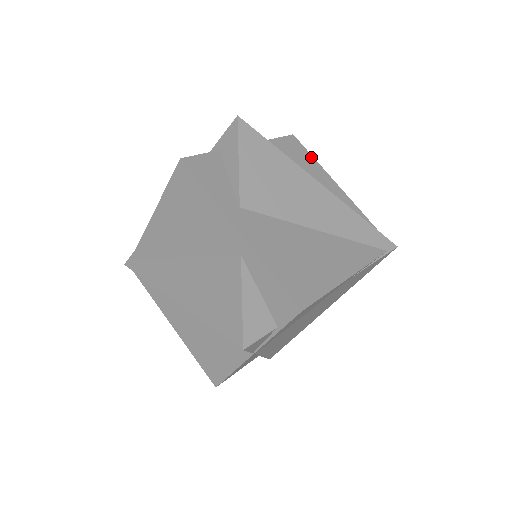
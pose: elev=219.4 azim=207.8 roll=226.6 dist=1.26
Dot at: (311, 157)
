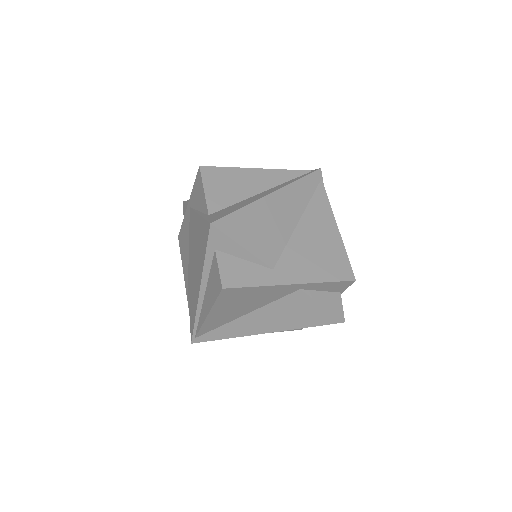
Dot at: (227, 169)
